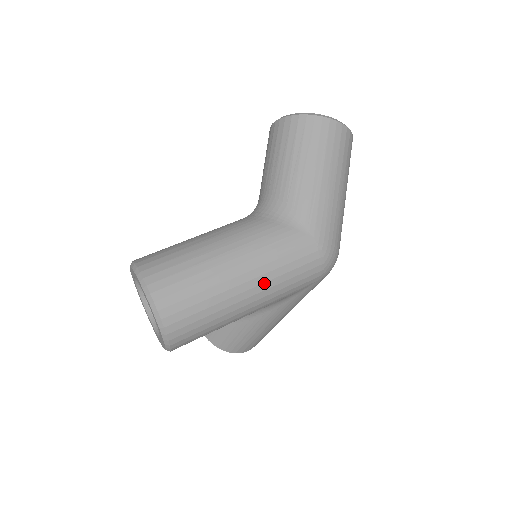
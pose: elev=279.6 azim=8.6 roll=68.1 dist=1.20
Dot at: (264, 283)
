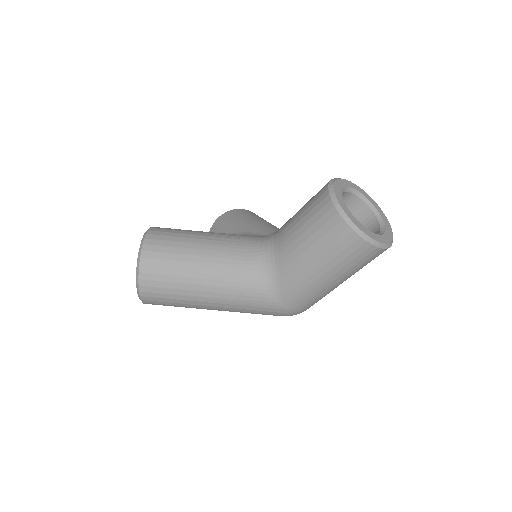
Dot at: (228, 310)
